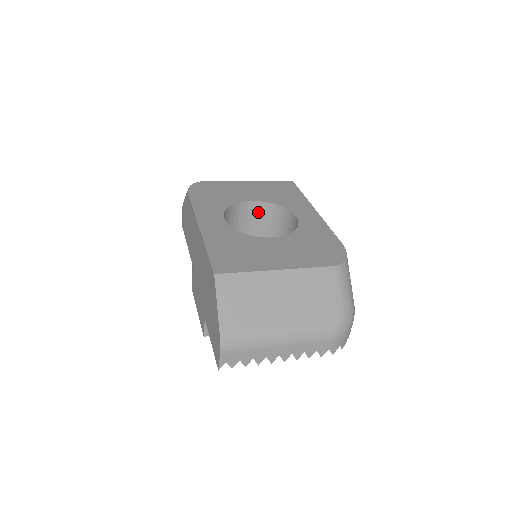
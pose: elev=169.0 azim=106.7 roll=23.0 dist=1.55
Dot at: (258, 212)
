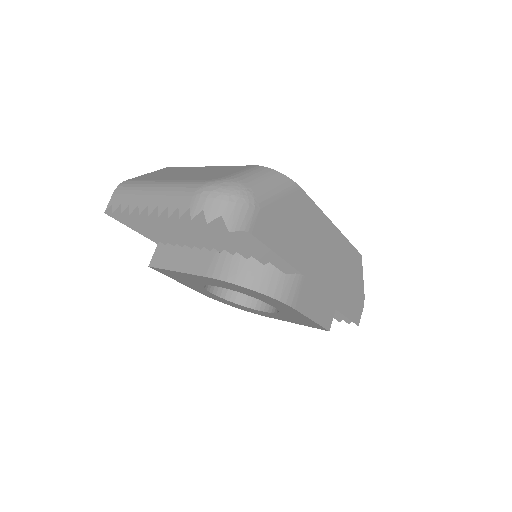
Dot at: occluded
